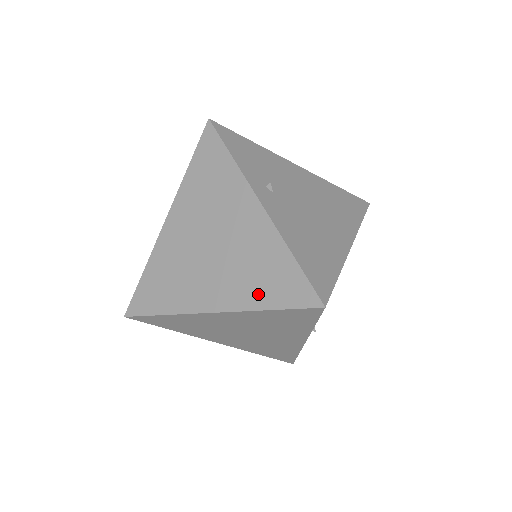
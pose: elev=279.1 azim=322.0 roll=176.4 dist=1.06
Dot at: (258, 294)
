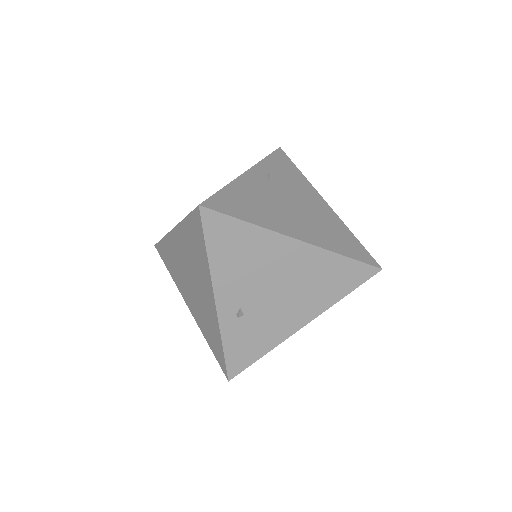
Dot at: occluded
